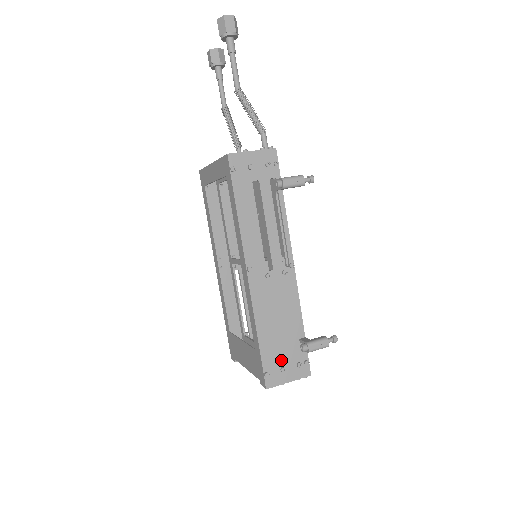
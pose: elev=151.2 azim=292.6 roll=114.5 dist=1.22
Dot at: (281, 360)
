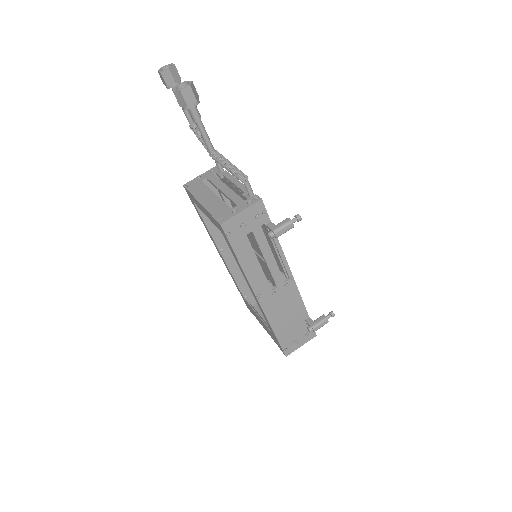
Dot at: (294, 337)
